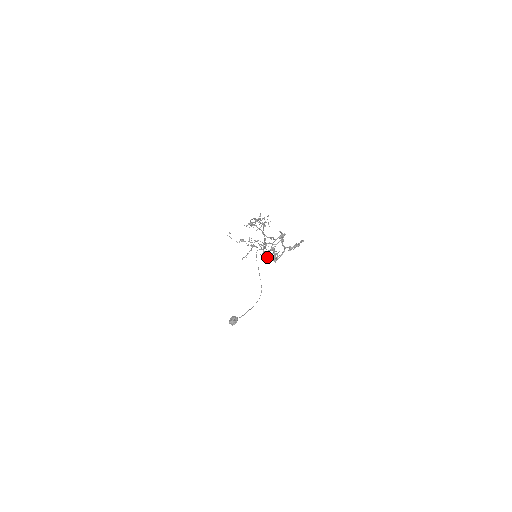
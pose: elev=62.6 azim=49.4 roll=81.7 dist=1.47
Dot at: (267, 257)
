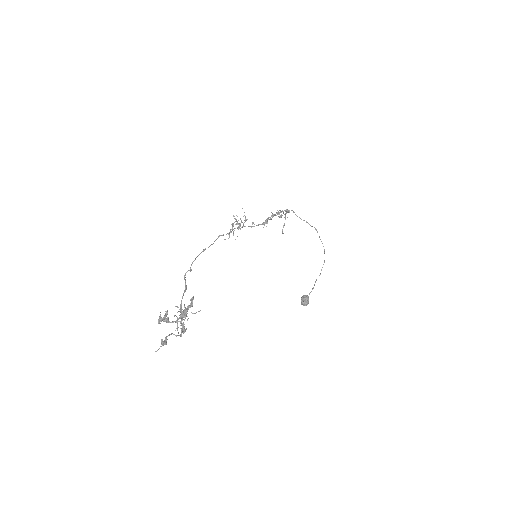
Dot at: (164, 344)
